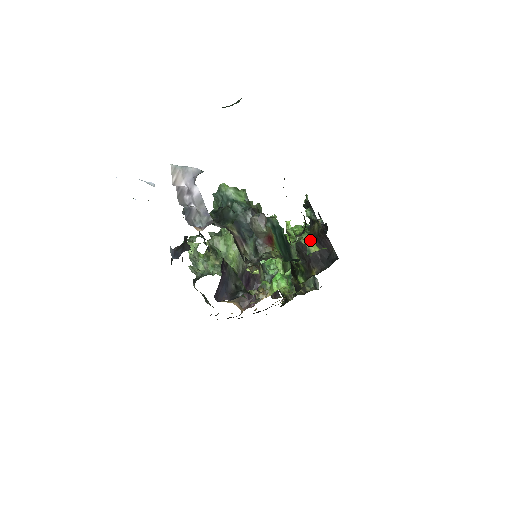
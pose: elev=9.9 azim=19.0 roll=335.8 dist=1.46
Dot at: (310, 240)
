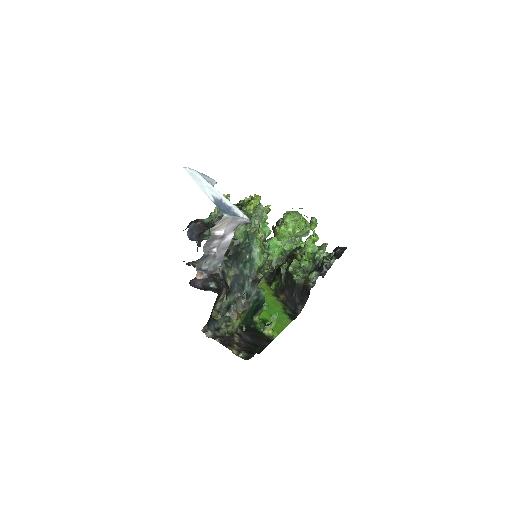
Dot at: (272, 324)
